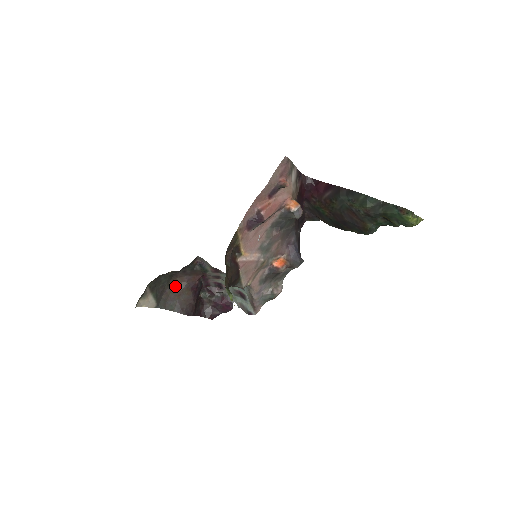
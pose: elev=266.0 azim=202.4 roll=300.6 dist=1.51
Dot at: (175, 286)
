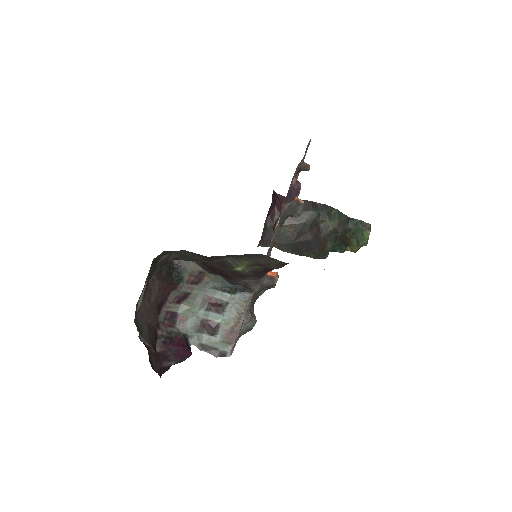
Dot at: (146, 293)
